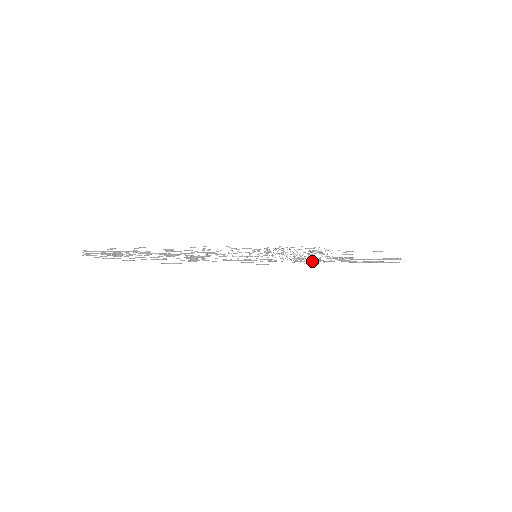
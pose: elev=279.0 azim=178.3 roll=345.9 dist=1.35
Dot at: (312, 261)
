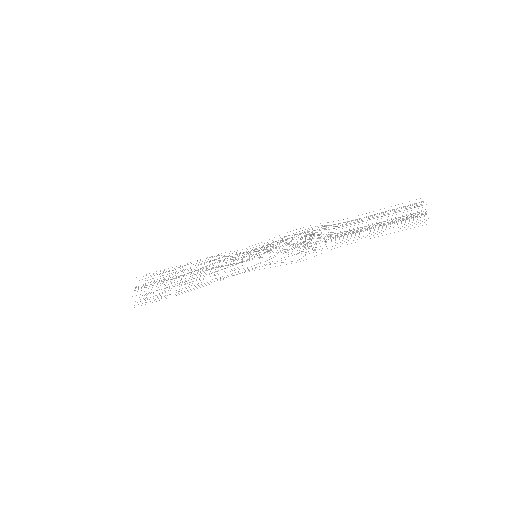
Dot at: occluded
